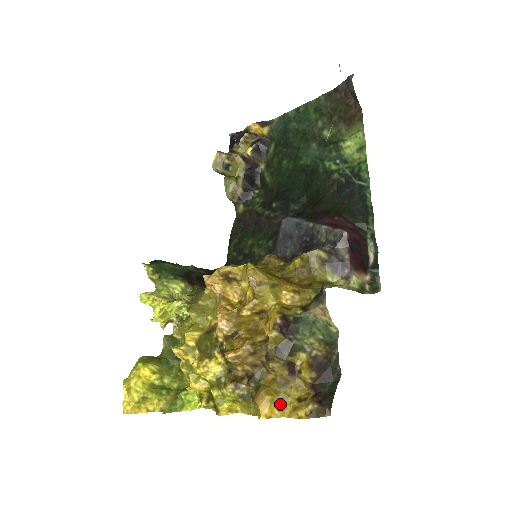
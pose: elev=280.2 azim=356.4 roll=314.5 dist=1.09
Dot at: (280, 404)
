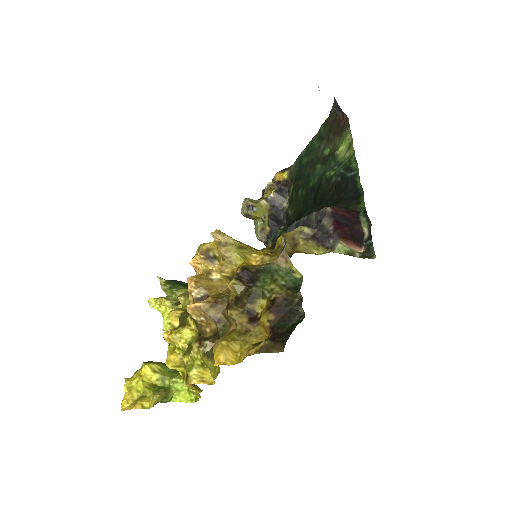
Dot at: (238, 352)
